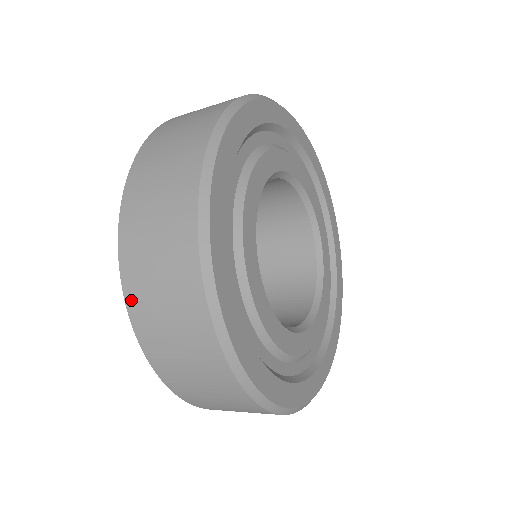
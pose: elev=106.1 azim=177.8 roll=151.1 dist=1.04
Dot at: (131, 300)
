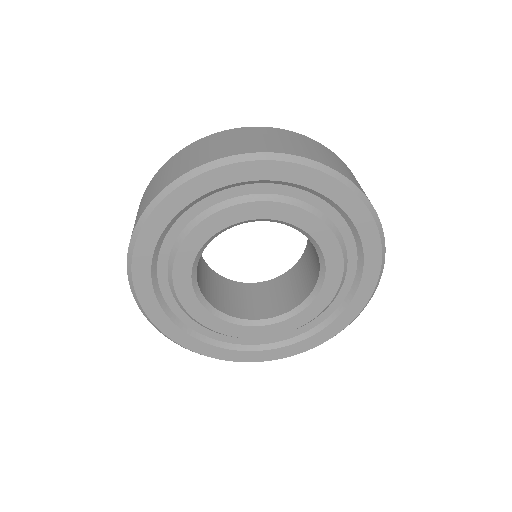
Dot at: occluded
